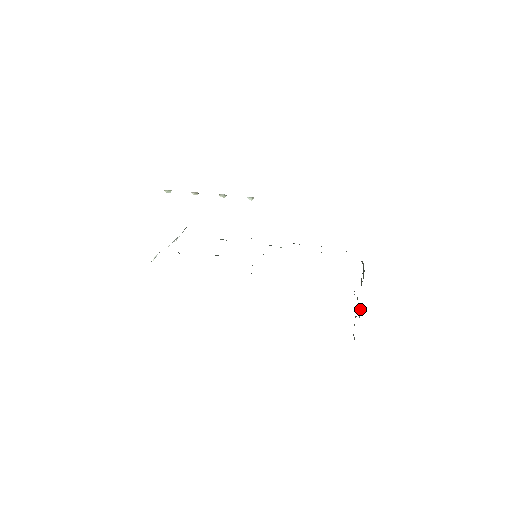
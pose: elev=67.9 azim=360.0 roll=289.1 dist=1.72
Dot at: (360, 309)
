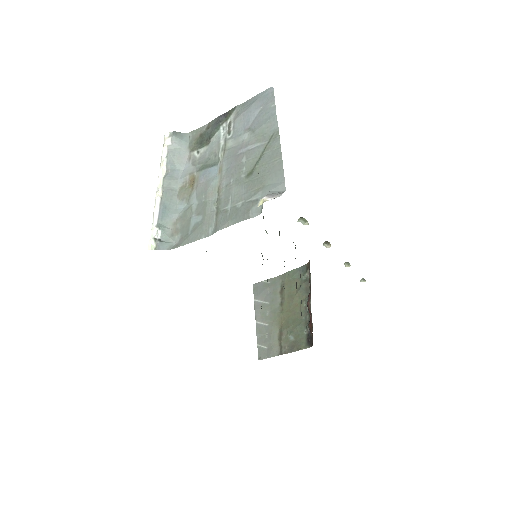
Dot at: (265, 293)
